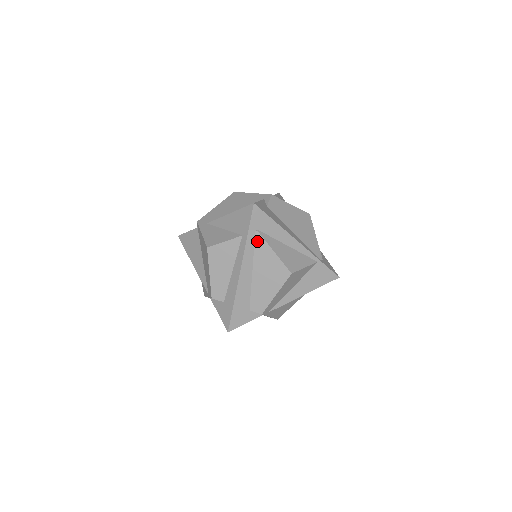
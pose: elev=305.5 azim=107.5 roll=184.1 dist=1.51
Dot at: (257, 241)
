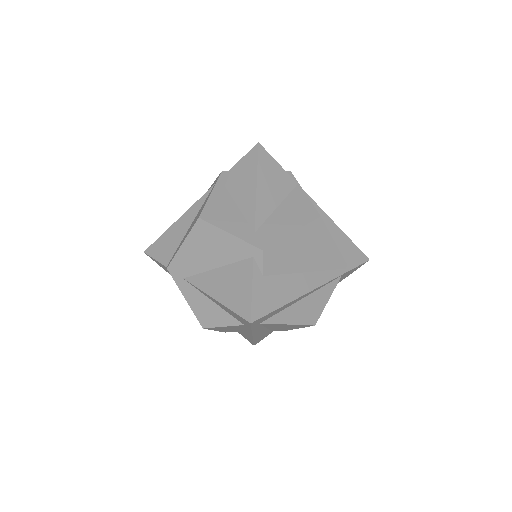
Dot at: occluded
